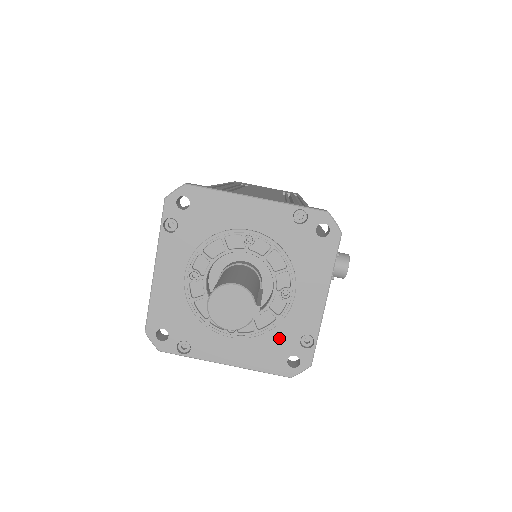
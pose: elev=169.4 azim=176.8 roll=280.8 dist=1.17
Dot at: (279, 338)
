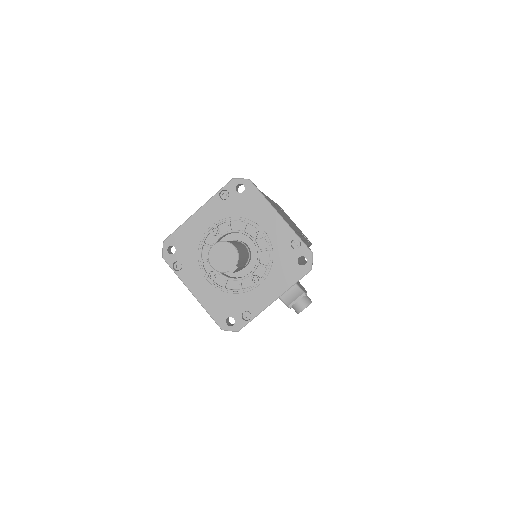
Dot at: (233, 302)
